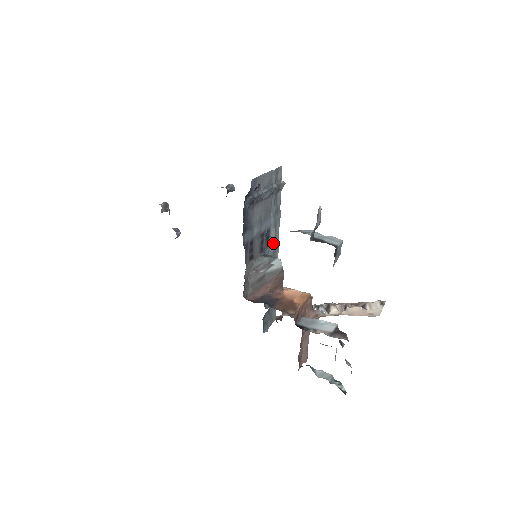
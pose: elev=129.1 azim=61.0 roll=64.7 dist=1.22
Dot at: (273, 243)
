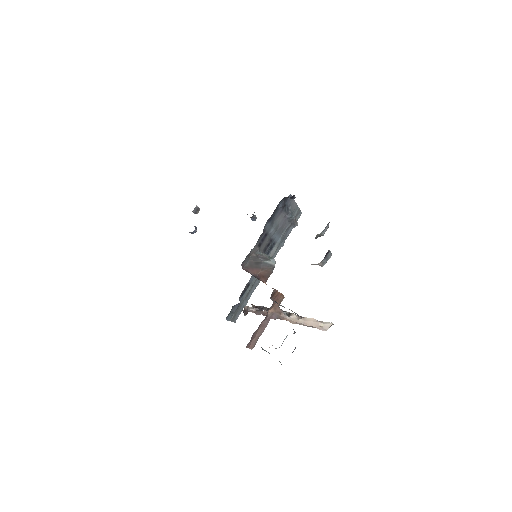
Dot at: occluded
